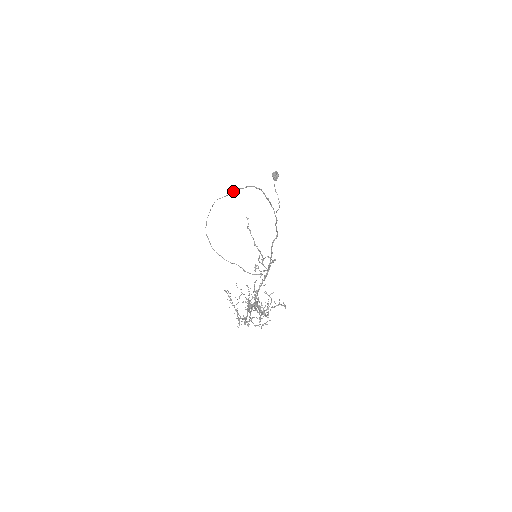
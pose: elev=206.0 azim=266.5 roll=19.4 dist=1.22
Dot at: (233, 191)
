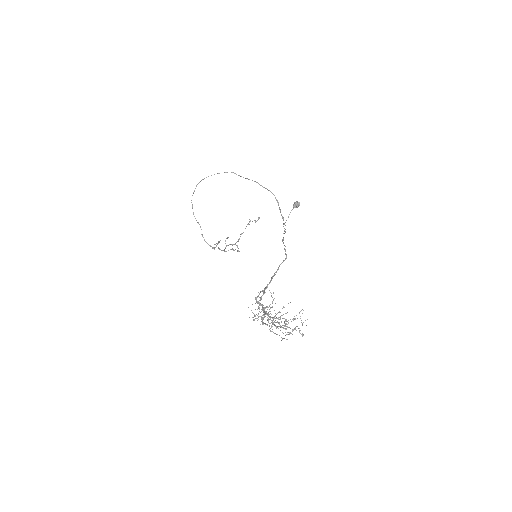
Dot at: (252, 180)
